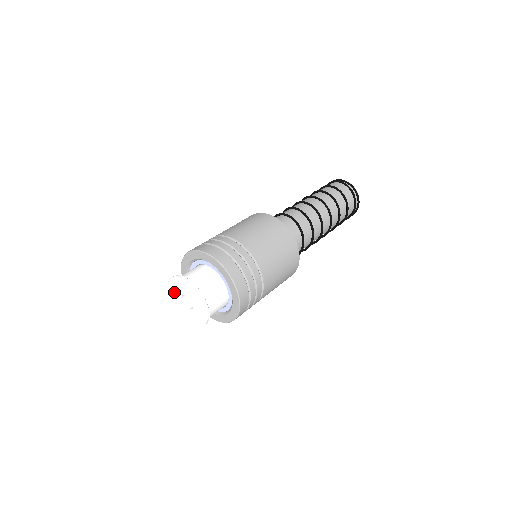
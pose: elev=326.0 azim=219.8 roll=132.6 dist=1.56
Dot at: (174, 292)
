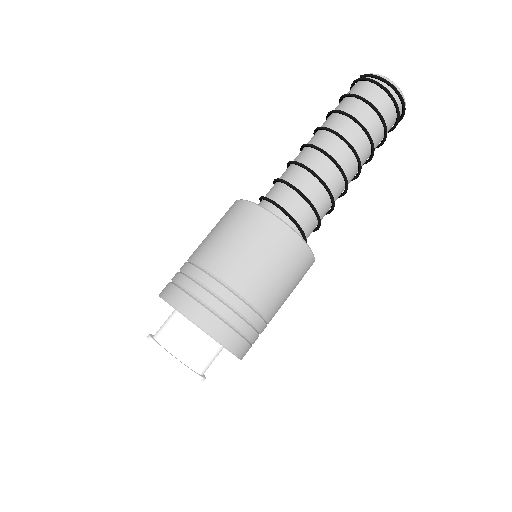
Dot at: occluded
